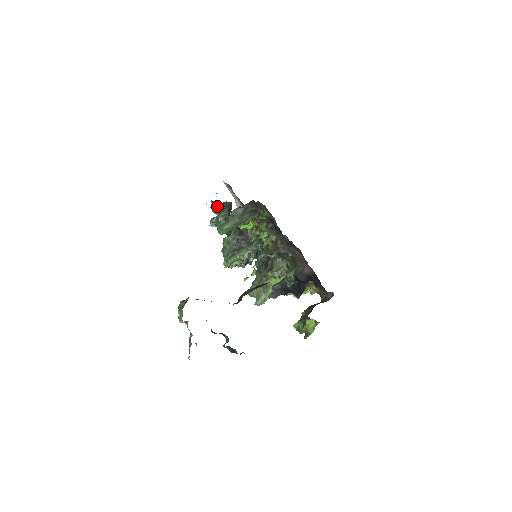
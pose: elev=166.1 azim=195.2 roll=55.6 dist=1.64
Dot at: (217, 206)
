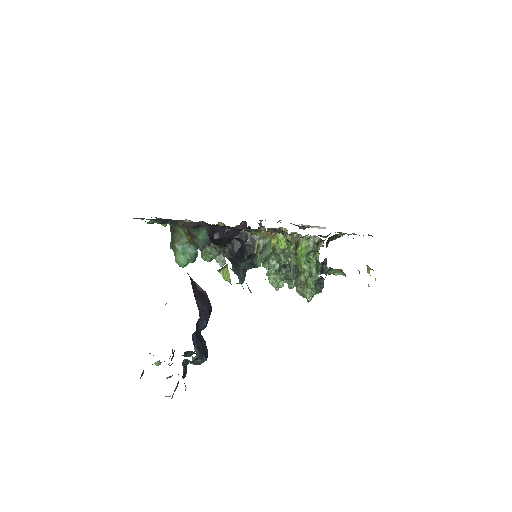
Dot at: occluded
